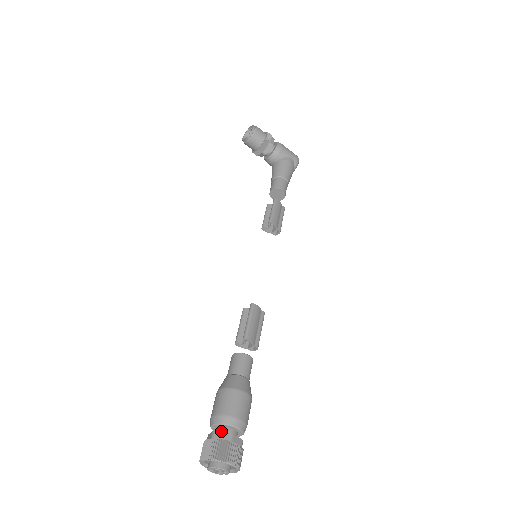
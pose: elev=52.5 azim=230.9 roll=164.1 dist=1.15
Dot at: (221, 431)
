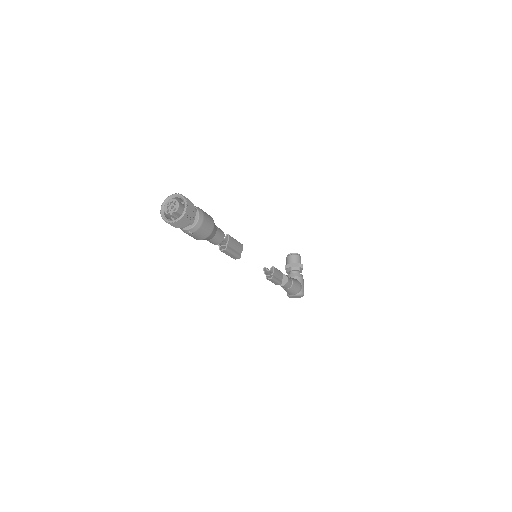
Dot at: occluded
